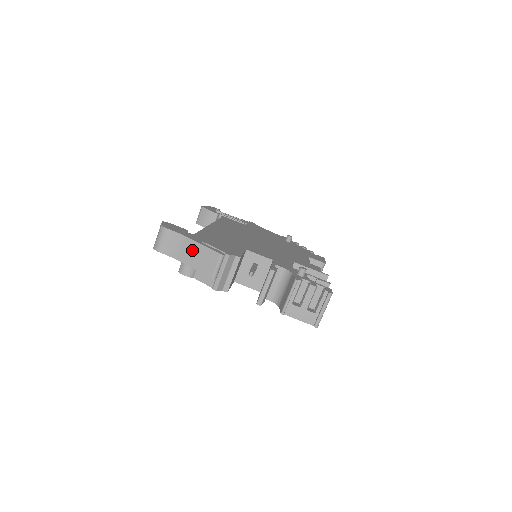
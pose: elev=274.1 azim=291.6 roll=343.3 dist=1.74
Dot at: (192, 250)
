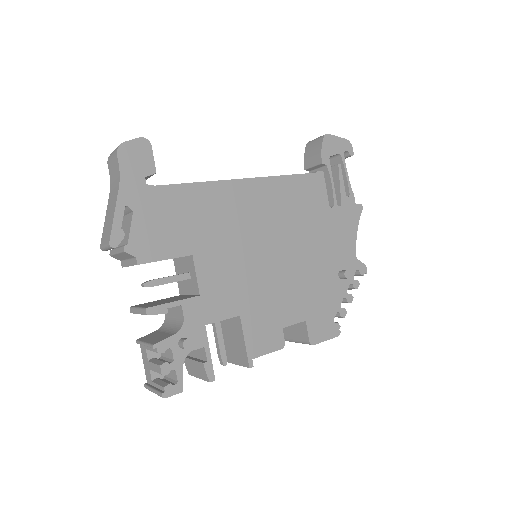
Dot at: (113, 202)
